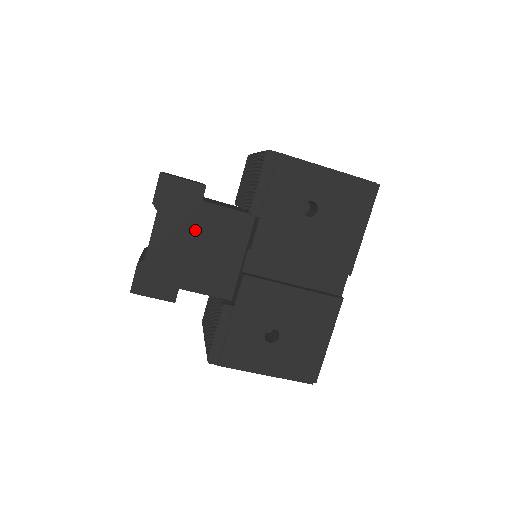
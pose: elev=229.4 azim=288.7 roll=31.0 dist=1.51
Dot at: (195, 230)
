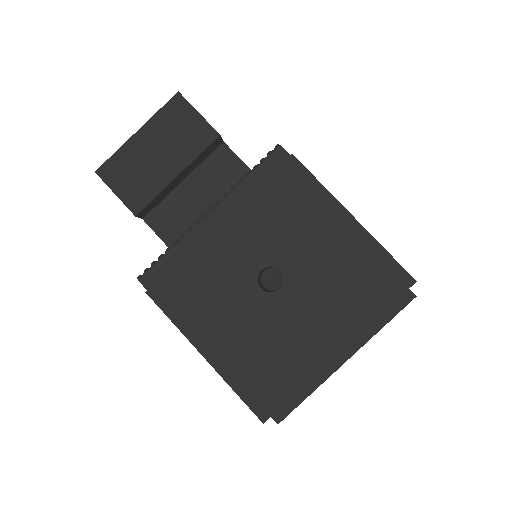
Dot at: occluded
